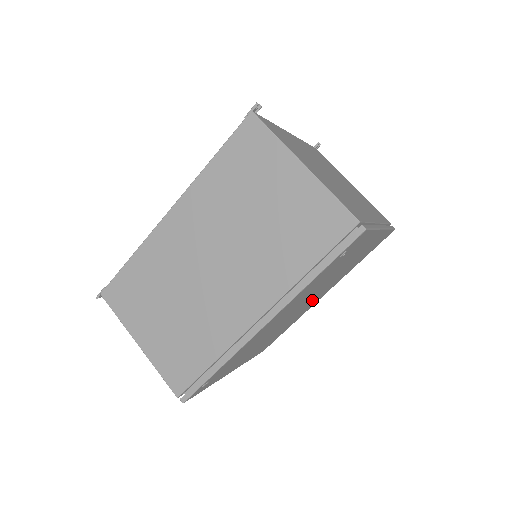
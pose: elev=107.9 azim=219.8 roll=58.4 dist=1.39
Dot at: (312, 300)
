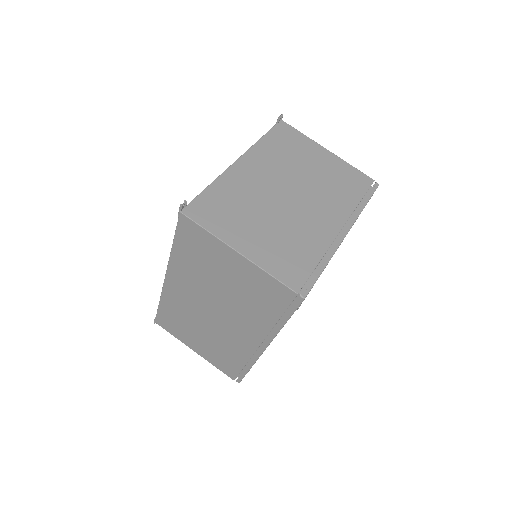
Dot at: occluded
